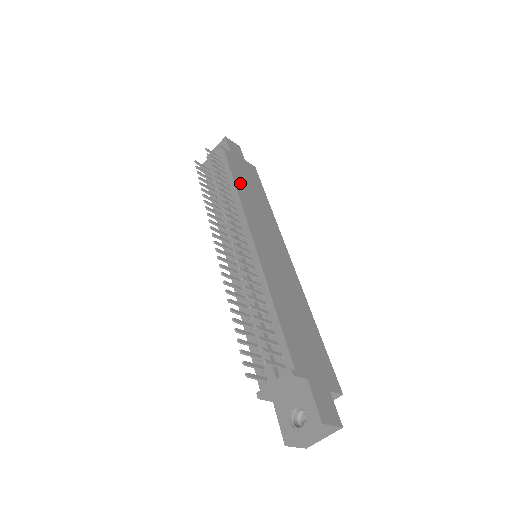
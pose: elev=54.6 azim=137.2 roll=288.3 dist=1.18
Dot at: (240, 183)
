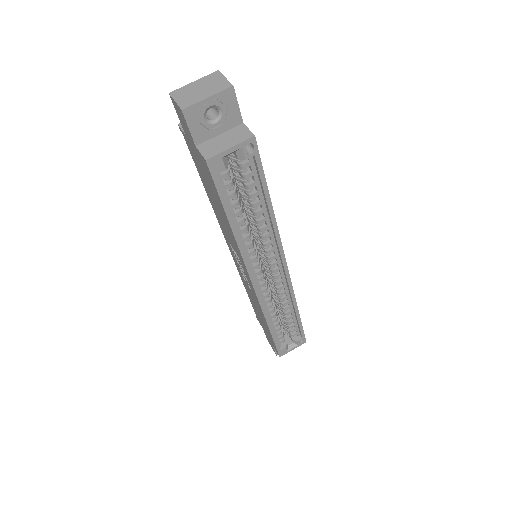
Dot at: occluded
